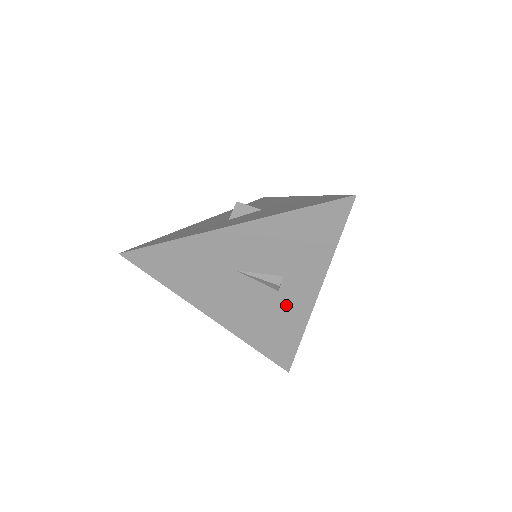
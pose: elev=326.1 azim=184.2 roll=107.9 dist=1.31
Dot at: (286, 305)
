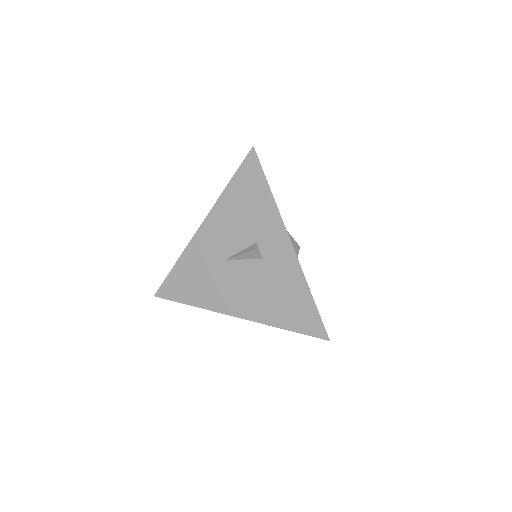
Dot at: (276, 268)
